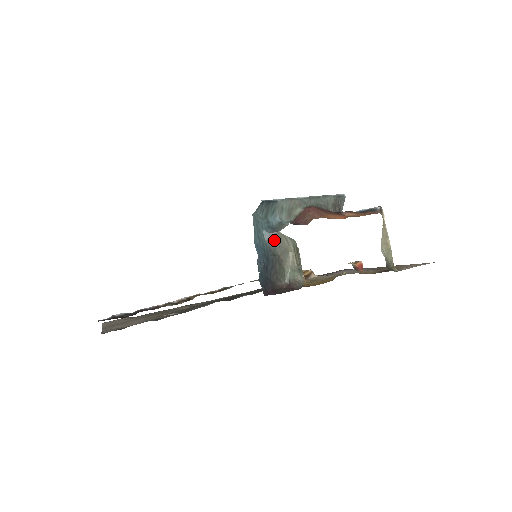
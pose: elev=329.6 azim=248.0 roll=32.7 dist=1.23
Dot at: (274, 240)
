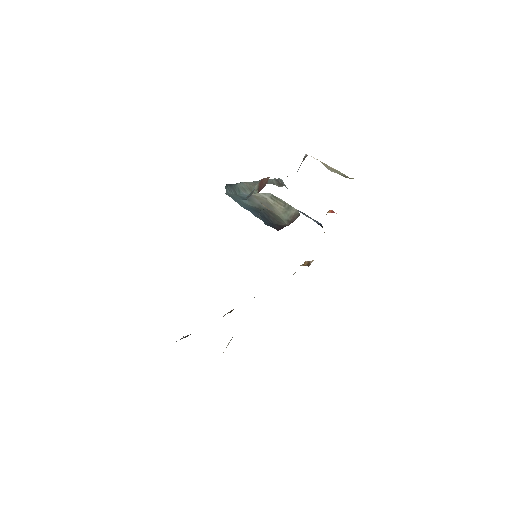
Dot at: (254, 201)
